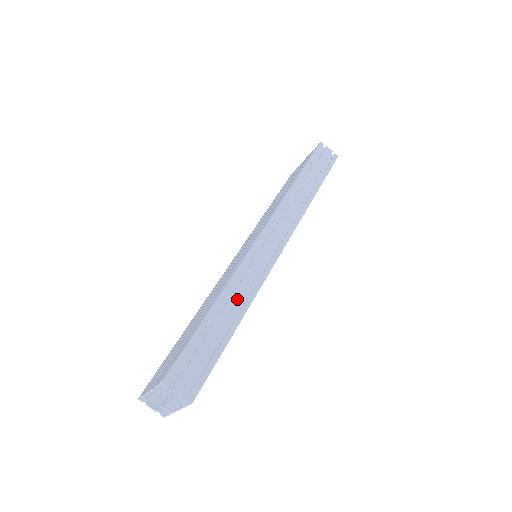
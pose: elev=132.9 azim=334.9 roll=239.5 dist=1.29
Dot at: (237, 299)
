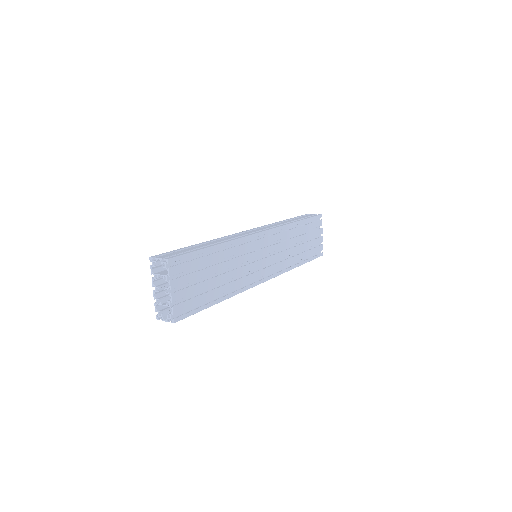
Dot at: (218, 241)
